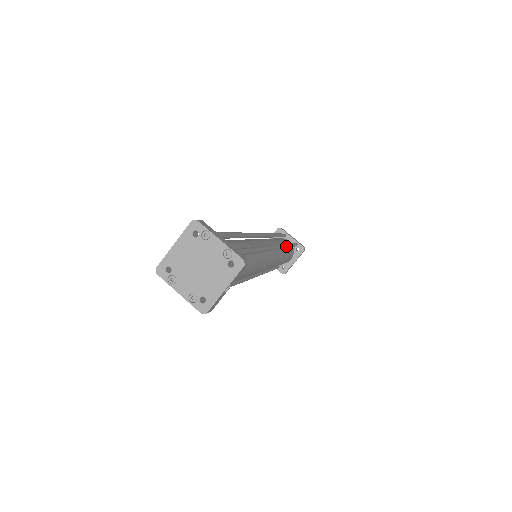
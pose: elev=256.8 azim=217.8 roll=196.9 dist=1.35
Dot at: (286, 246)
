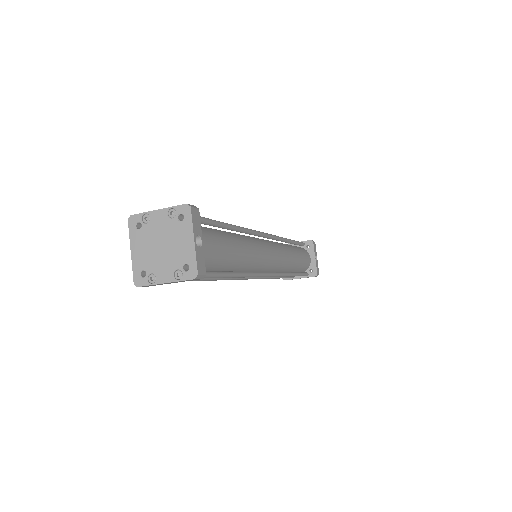
Dot at: (282, 238)
